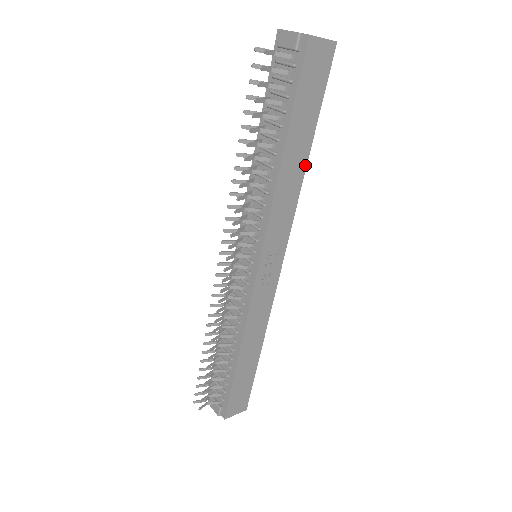
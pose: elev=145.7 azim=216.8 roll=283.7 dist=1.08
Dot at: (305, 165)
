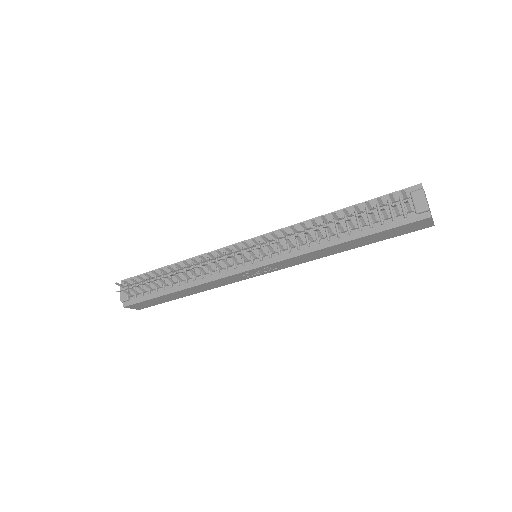
Dot at: (342, 251)
